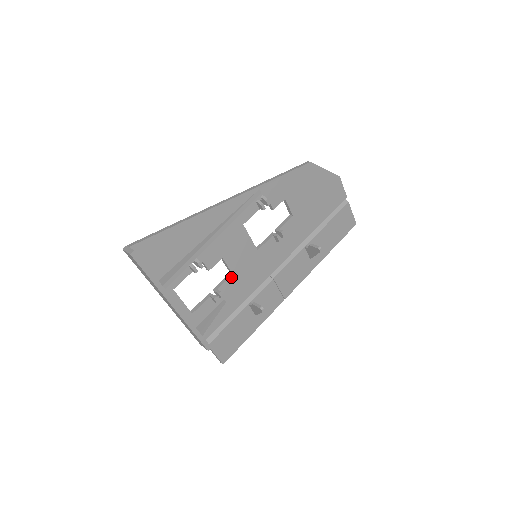
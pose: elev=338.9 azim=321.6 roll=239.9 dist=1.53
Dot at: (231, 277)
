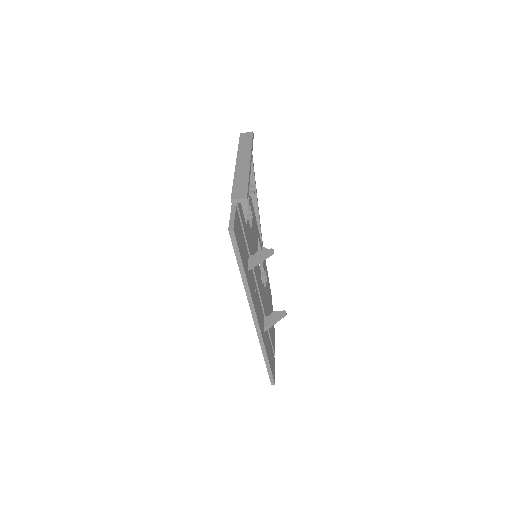
Dot at: (250, 230)
